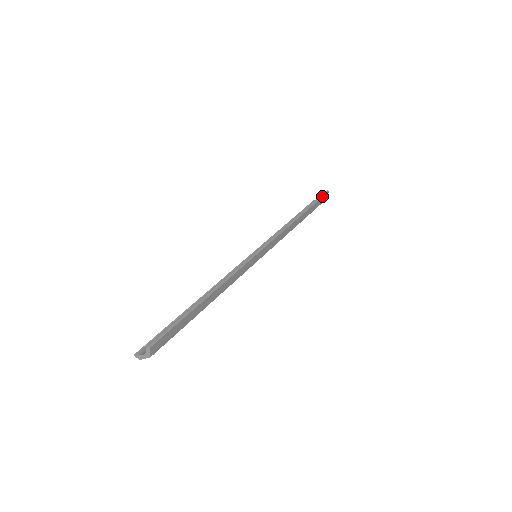
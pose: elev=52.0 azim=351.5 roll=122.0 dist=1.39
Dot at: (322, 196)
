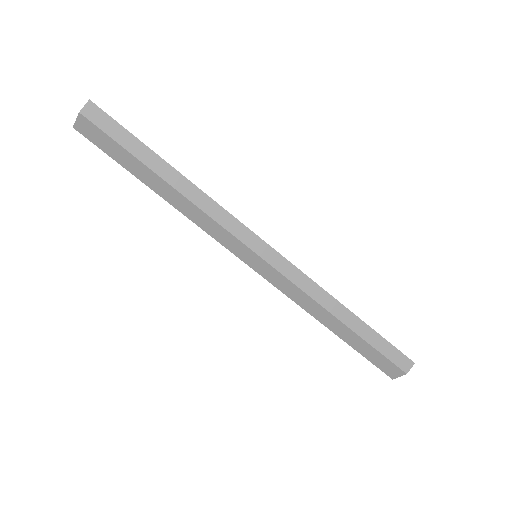
Dot at: occluded
